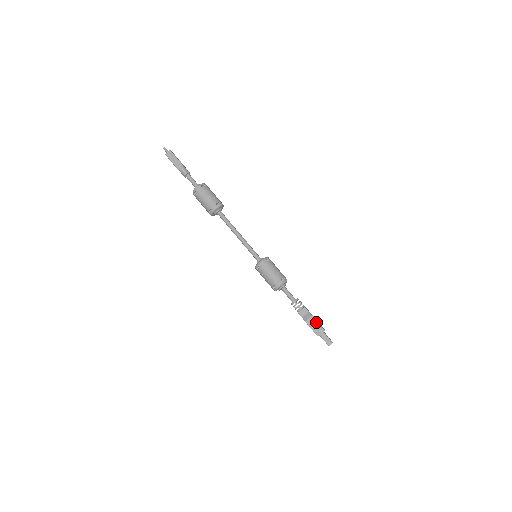
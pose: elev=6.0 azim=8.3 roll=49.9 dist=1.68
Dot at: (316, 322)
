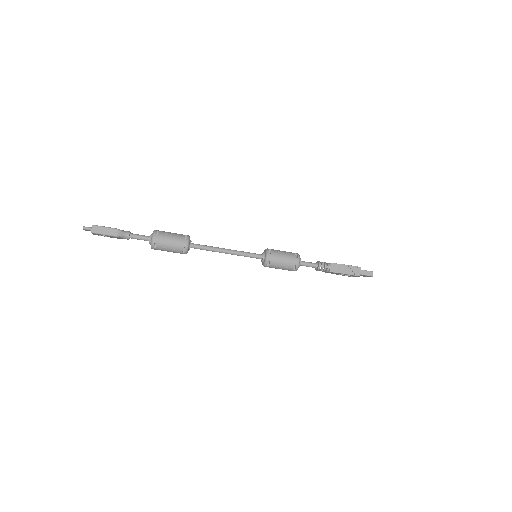
Dot at: (350, 266)
